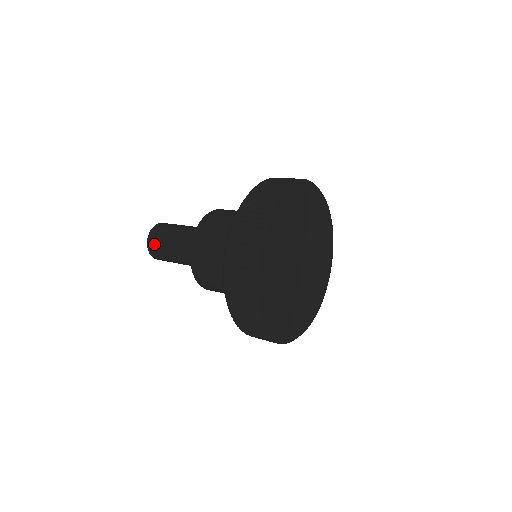
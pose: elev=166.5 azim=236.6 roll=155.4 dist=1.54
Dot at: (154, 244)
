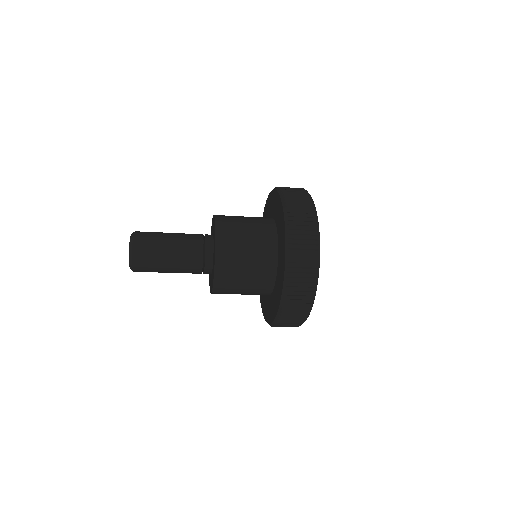
Dot at: (143, 262)
